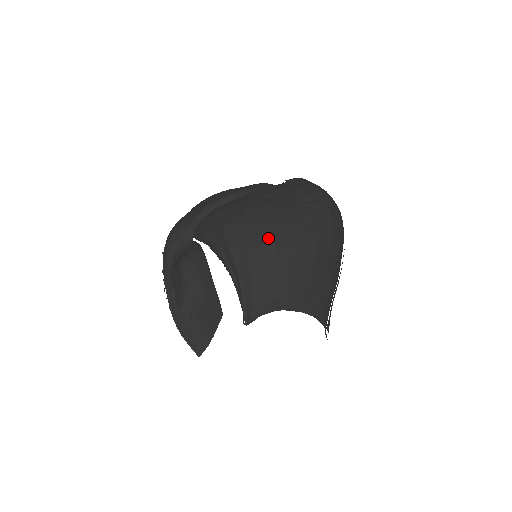
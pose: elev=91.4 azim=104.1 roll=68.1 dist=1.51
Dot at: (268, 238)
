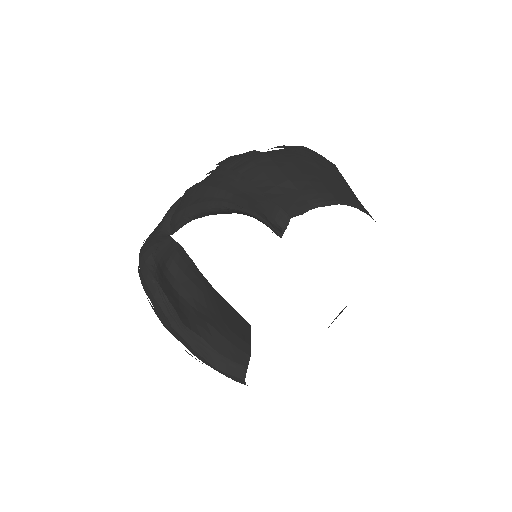
Dot at: (254, 156)
